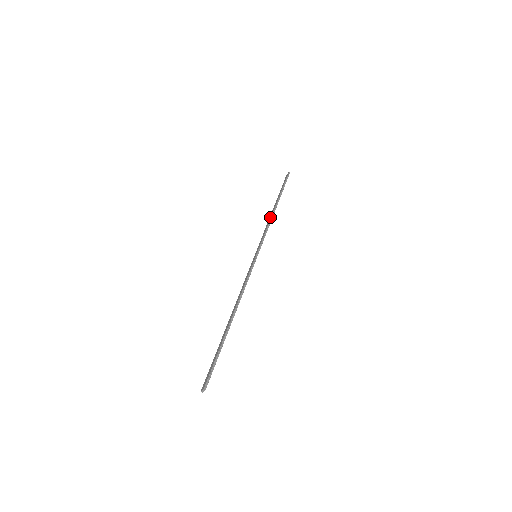
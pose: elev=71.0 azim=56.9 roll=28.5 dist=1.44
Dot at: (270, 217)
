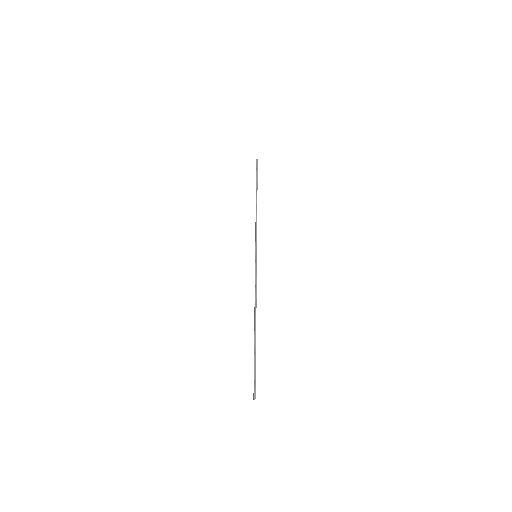
Dot at: occluded
